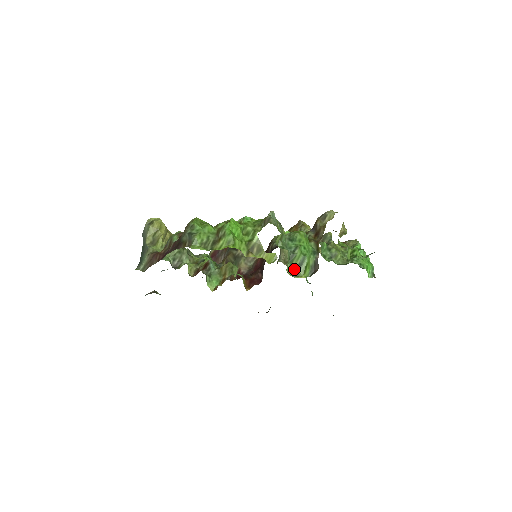
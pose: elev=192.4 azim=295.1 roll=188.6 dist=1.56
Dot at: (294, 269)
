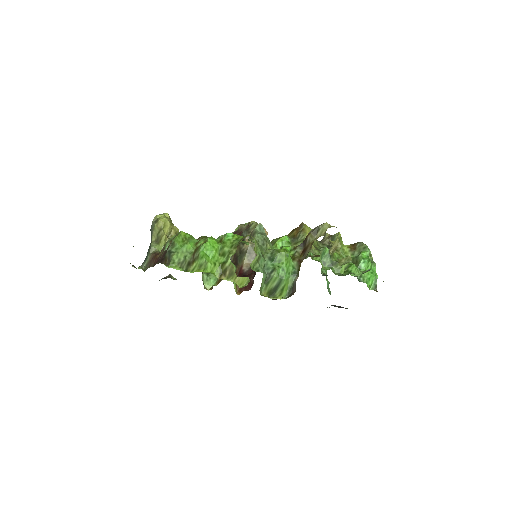
Dot at: (270, 290)
